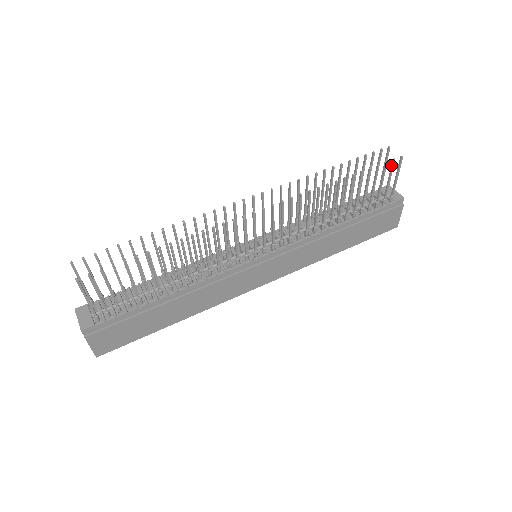
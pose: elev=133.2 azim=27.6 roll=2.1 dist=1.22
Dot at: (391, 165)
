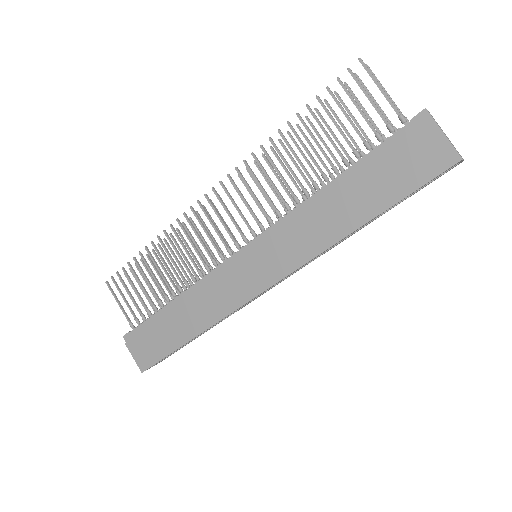
Dot at: (353, 78)
